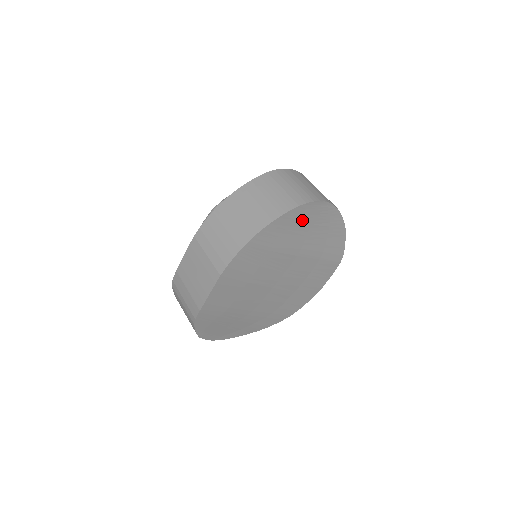
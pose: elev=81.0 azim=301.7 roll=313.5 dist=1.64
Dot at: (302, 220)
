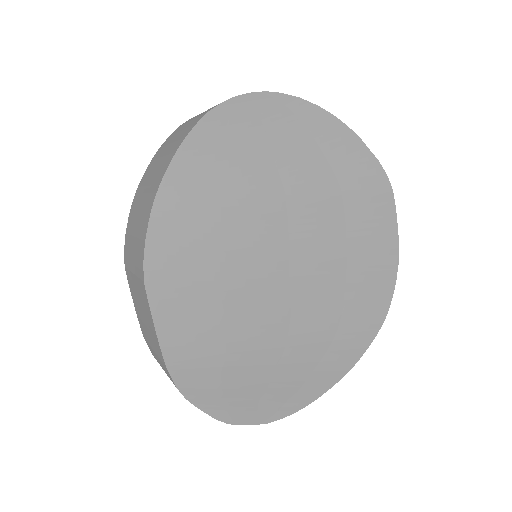
Dot at: (239, 136)
